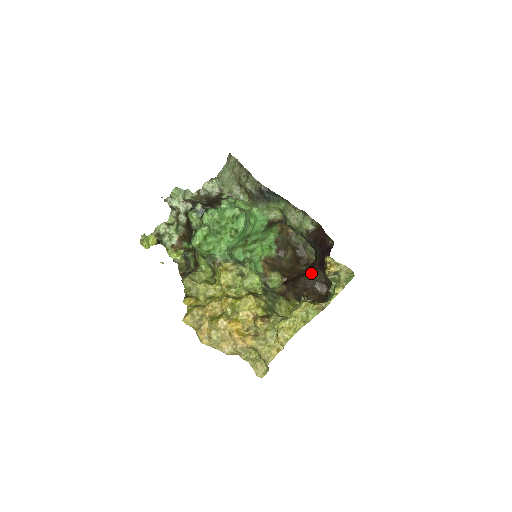
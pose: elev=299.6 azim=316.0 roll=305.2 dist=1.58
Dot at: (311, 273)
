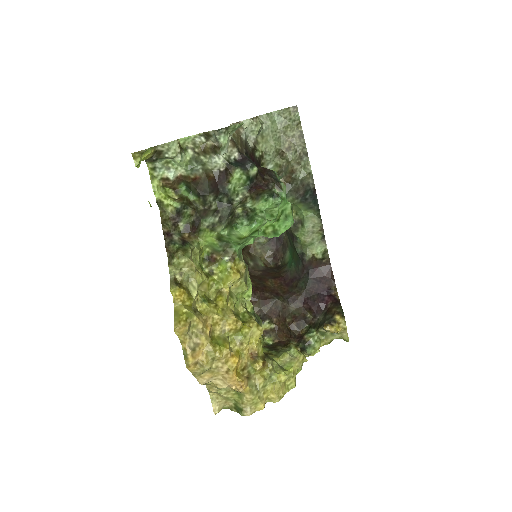
Dot at: (289, 300)
